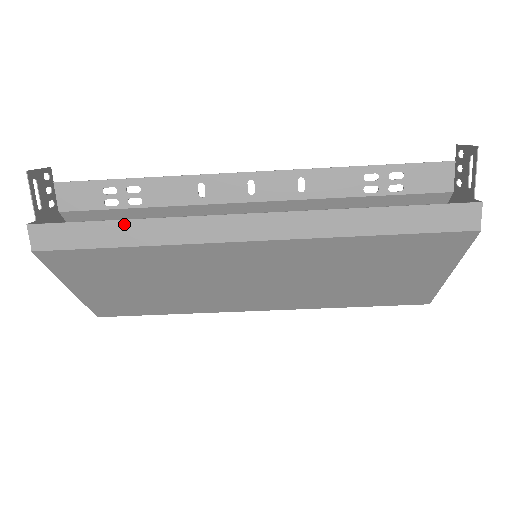
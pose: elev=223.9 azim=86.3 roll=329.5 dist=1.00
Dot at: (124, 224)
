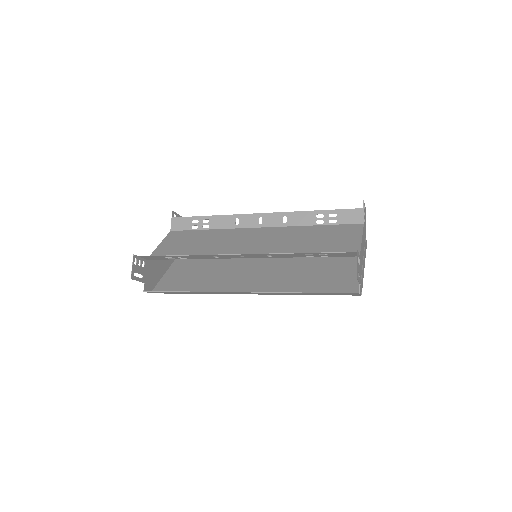
Dot at: (186, 292)
